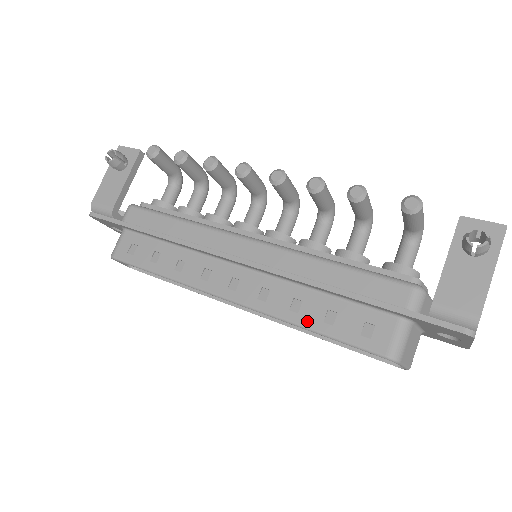
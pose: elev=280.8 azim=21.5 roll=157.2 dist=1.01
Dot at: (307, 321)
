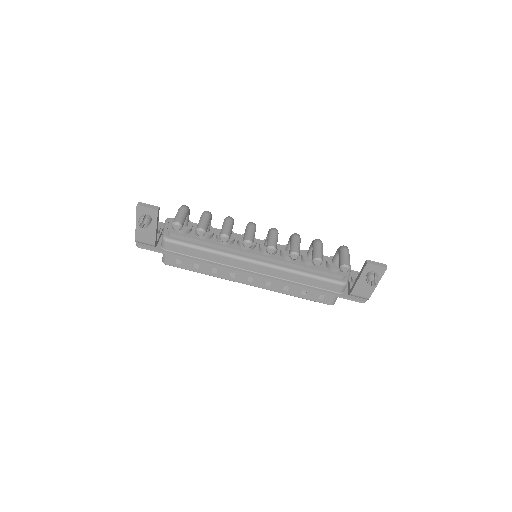
Dot at: (293, 294)
